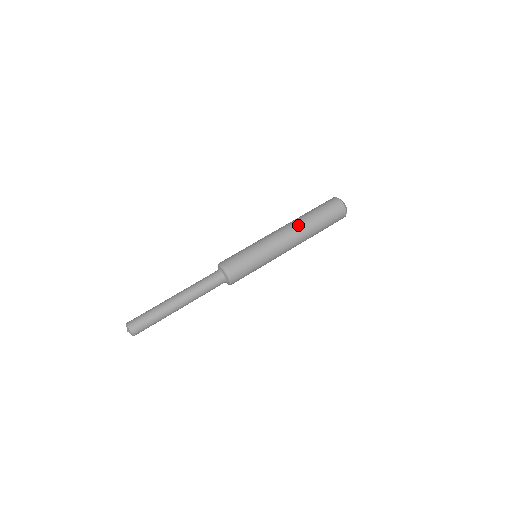
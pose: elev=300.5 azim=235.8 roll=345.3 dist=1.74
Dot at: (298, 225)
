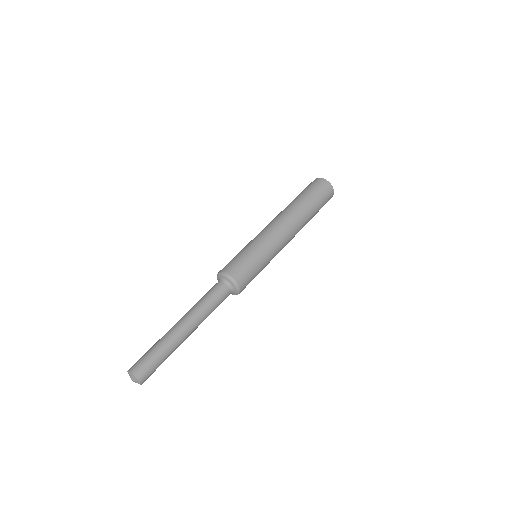
Dot at: (293, 213)
